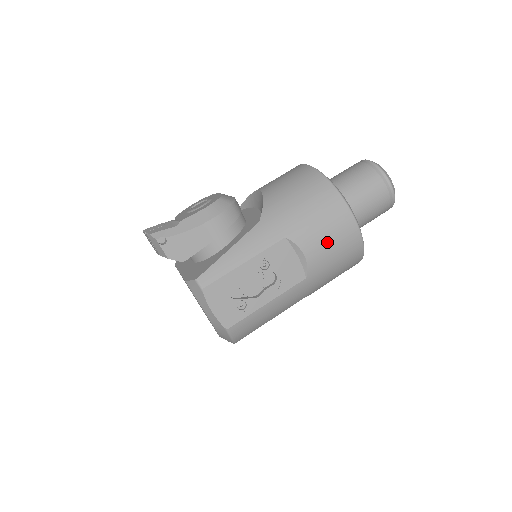
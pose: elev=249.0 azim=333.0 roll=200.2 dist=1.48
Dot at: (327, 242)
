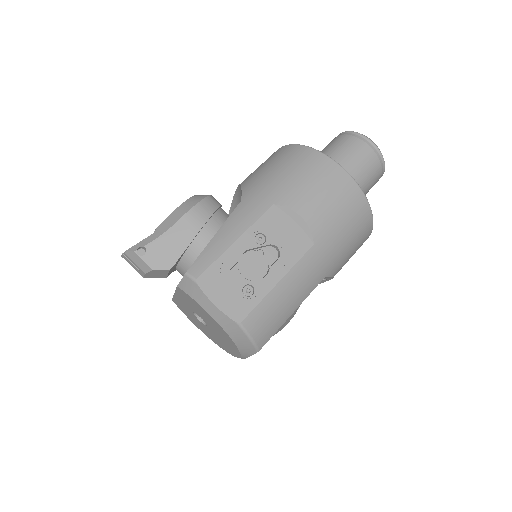
Dot at: (322, 198)
